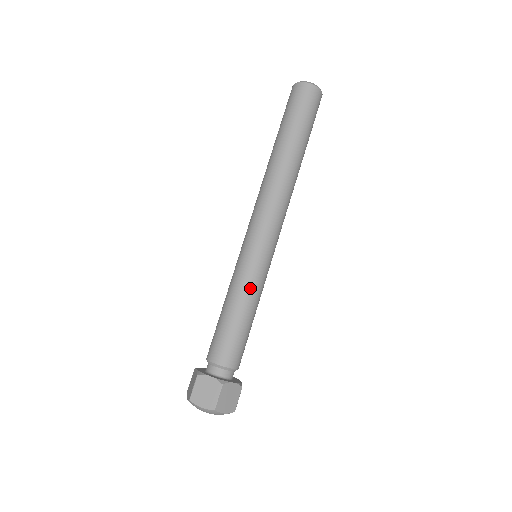
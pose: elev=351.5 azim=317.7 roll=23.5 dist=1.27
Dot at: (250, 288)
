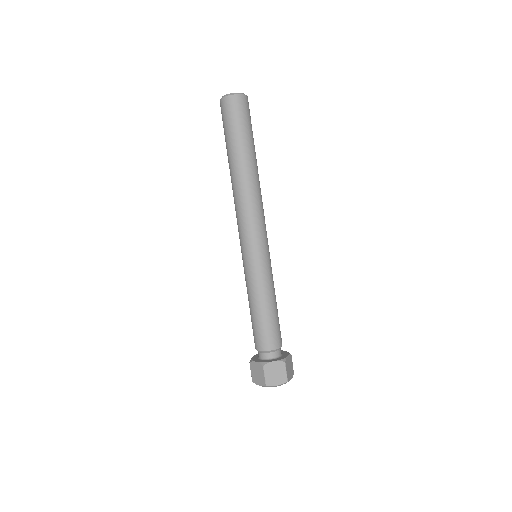
Dot at: (269, 284)
